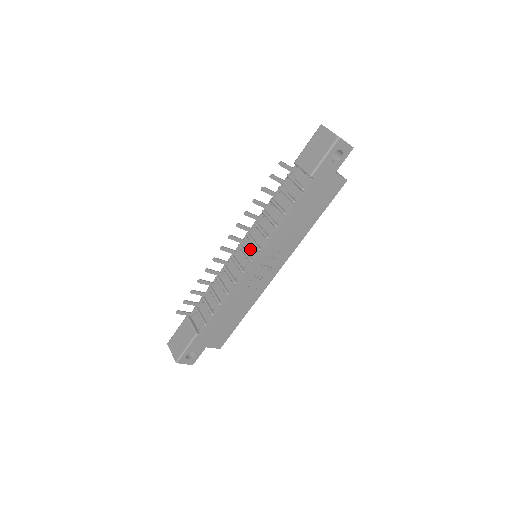
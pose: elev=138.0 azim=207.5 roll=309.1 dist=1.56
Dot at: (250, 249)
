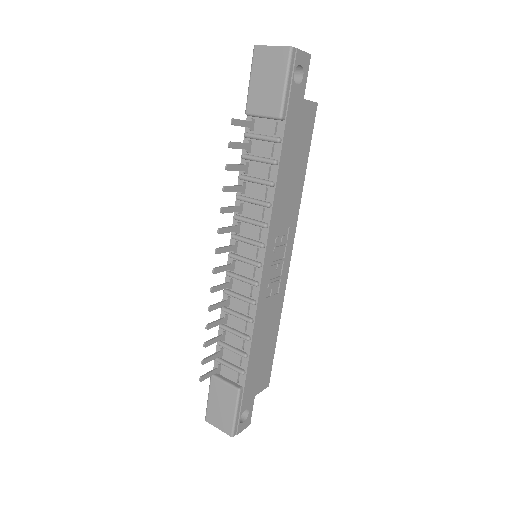
Dot at: (248, 252)
